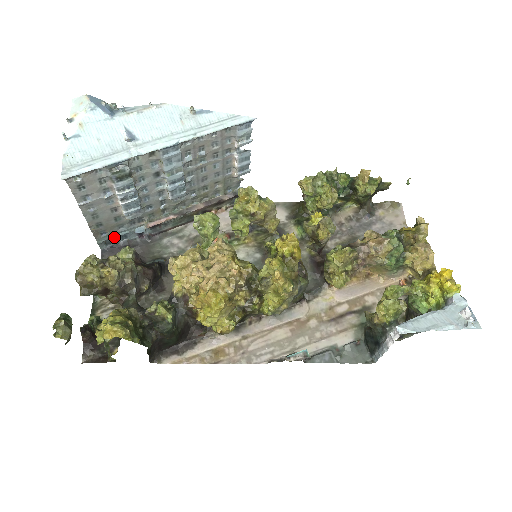
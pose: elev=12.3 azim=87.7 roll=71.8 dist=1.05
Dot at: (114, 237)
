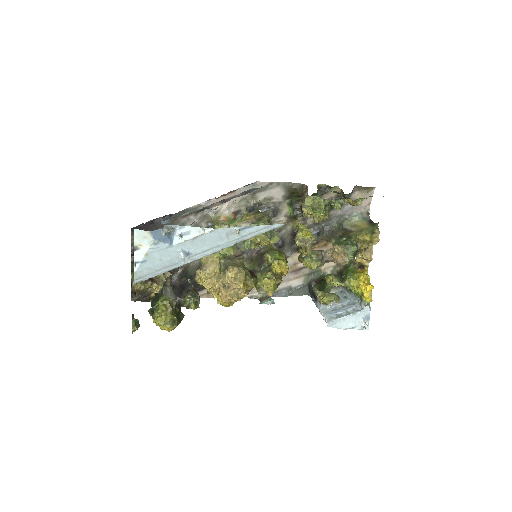
Dot at: occluded
